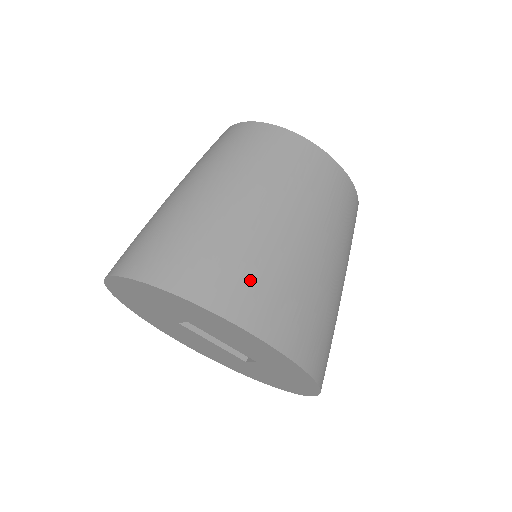
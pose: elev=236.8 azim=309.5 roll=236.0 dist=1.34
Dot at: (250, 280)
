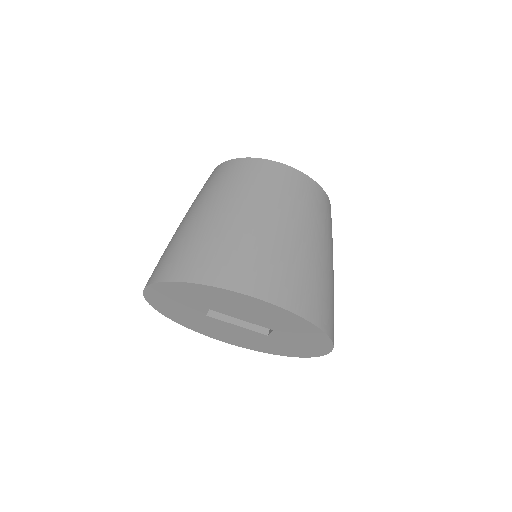
Dot at: (243, 261)
